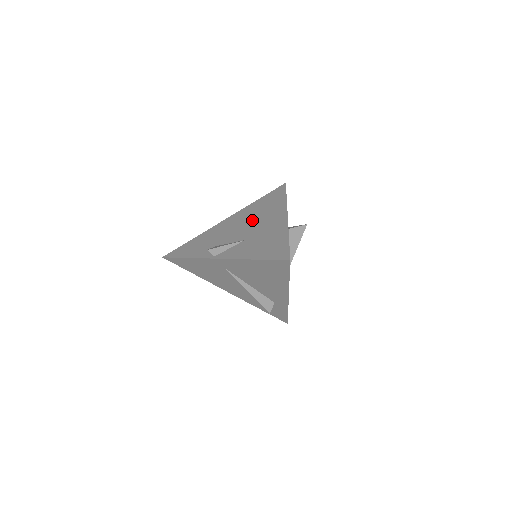
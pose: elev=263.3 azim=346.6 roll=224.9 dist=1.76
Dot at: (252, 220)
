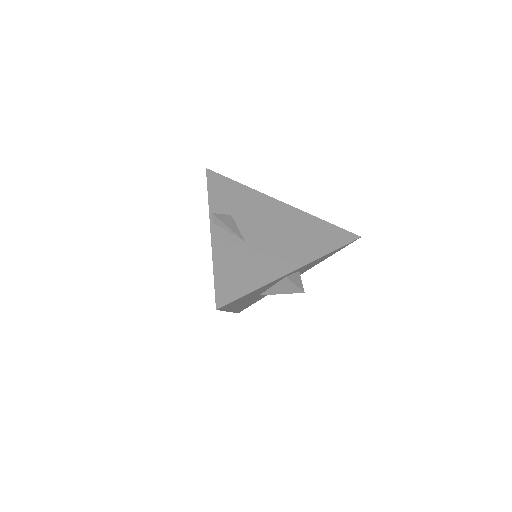
Dot at: (282, 232)
